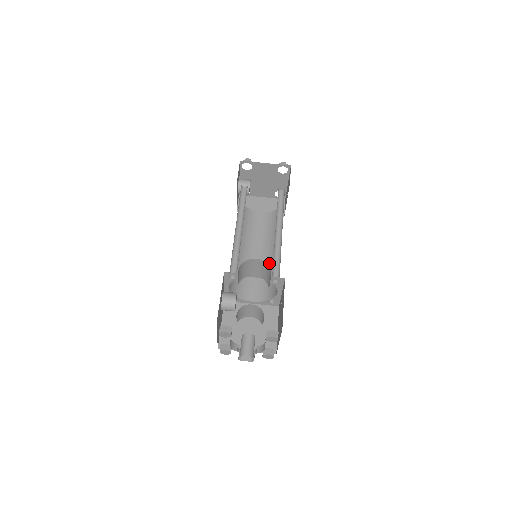
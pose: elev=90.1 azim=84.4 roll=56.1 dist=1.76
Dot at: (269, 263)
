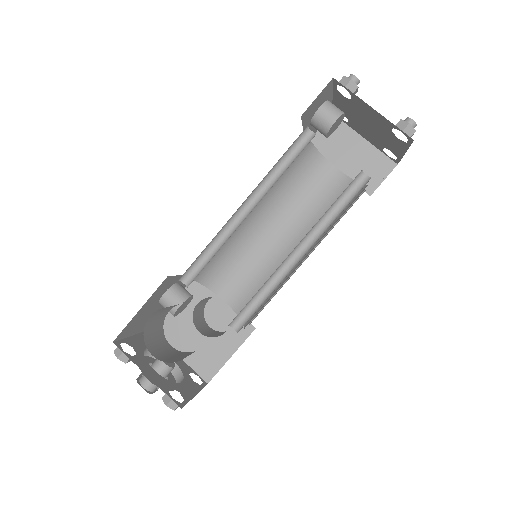
Dot at: occluded
